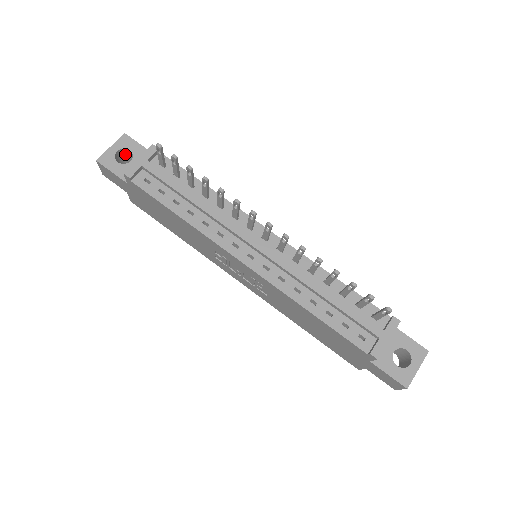
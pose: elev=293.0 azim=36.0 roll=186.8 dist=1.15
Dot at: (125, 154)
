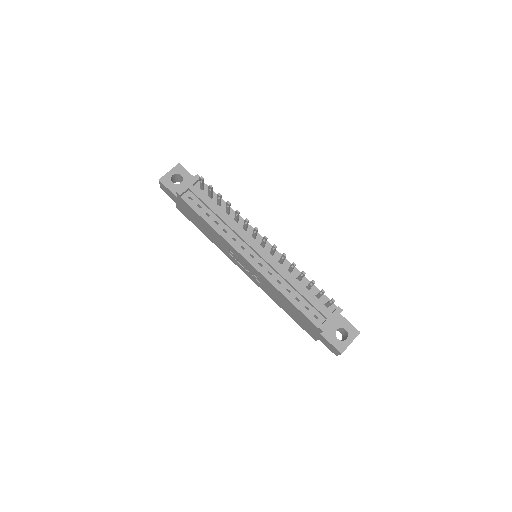
Dot at: (177, 177)
